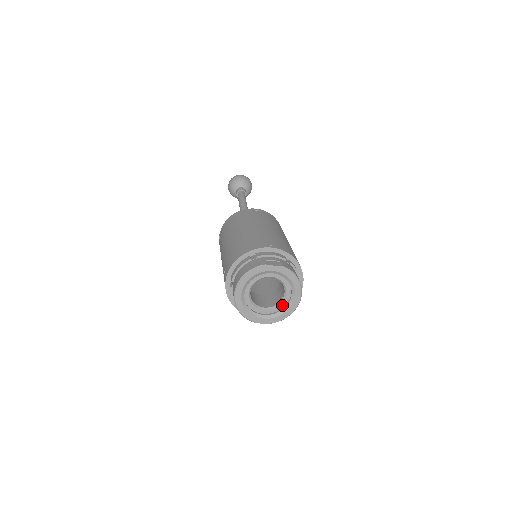
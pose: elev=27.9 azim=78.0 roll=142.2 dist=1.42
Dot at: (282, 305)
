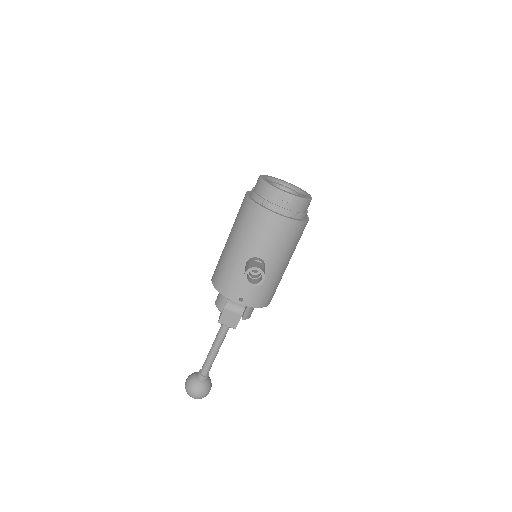
Dot at: occluded
